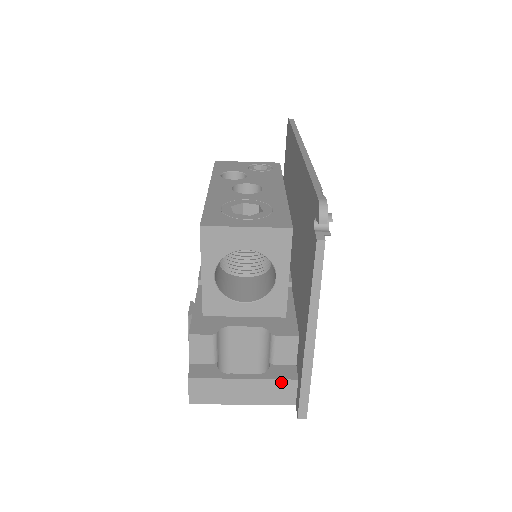
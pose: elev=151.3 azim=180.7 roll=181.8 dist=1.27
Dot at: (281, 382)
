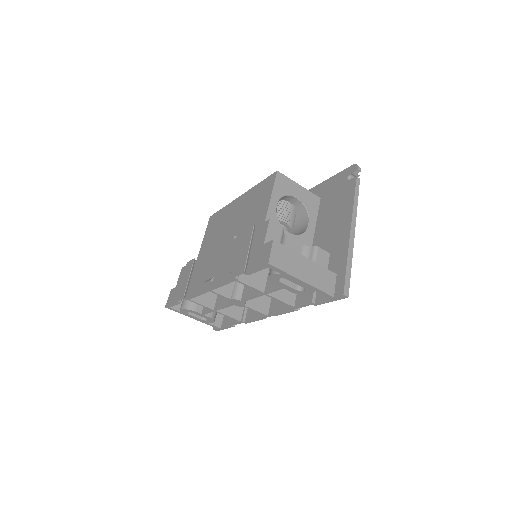
Dot at: (327, 271)
